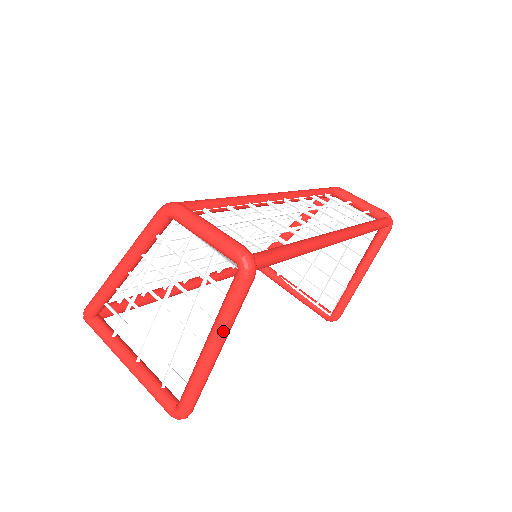
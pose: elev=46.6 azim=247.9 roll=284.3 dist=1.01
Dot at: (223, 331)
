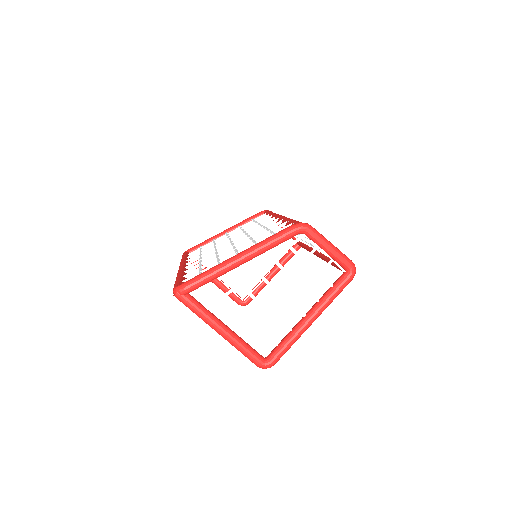
Dot at: (325, 308)
